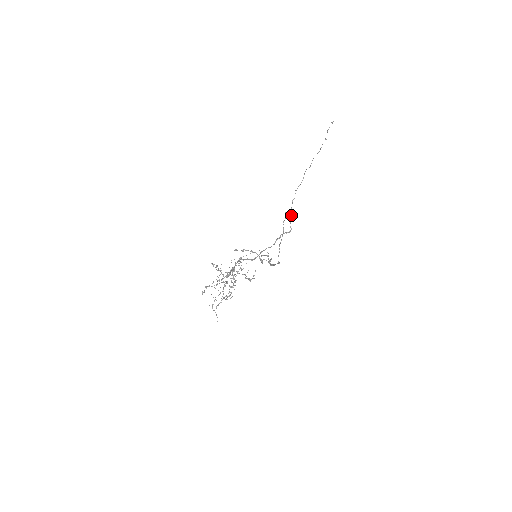
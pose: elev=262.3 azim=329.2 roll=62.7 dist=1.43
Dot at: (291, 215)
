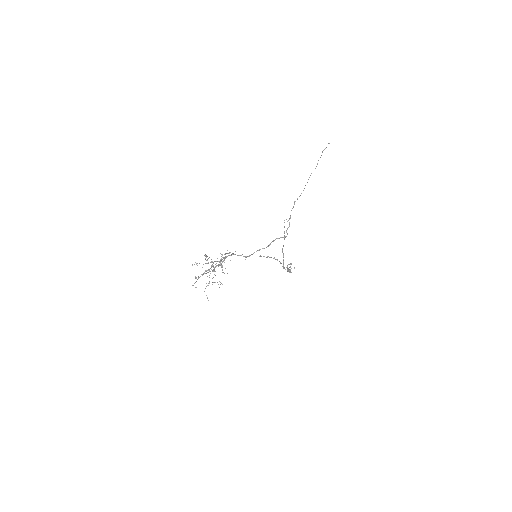
Dot at: (289, 223)
